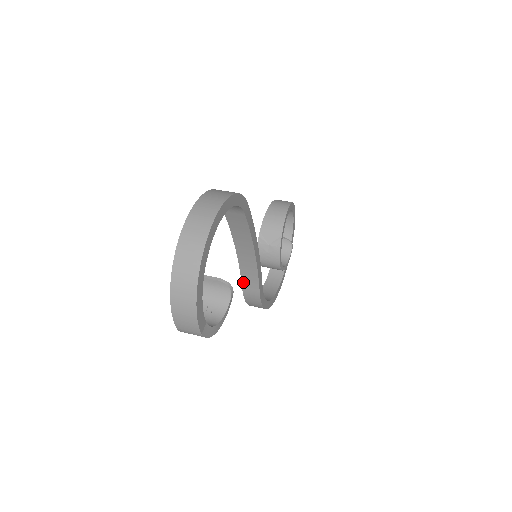
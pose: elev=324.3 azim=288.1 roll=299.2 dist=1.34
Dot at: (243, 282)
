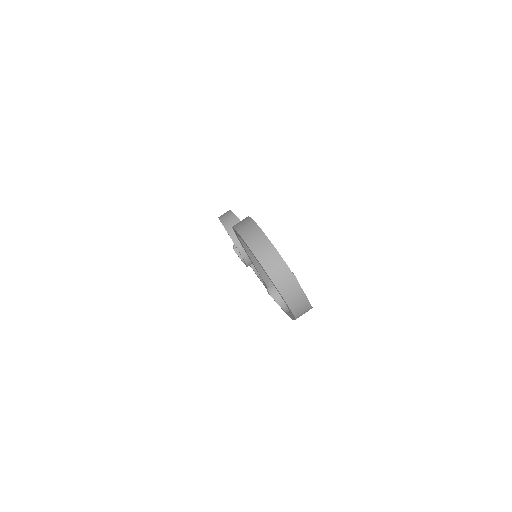
Dot at: (263, 278)
